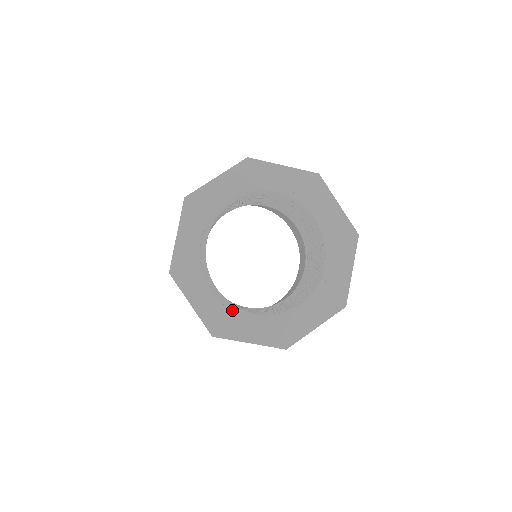
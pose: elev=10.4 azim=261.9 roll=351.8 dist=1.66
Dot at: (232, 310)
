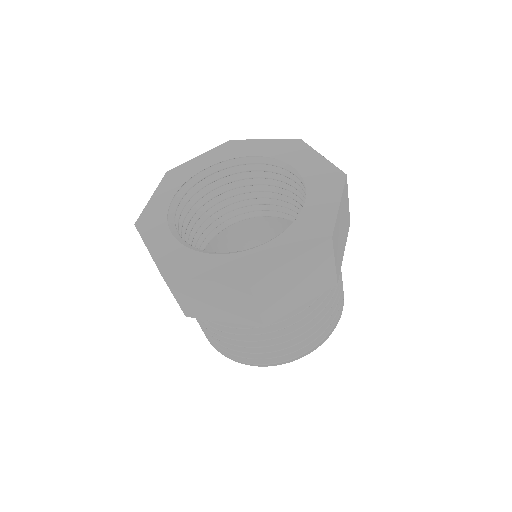
Dot at: (190, 250)
